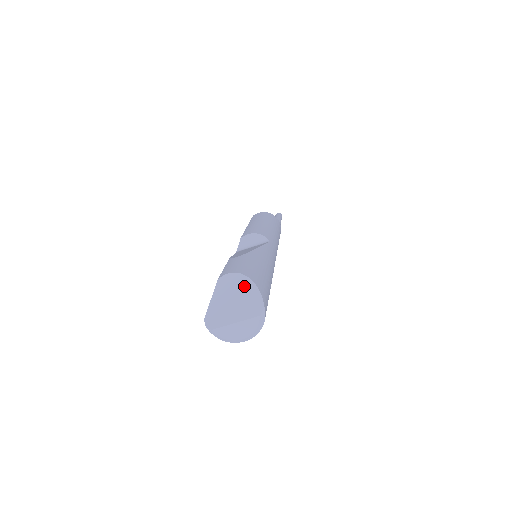
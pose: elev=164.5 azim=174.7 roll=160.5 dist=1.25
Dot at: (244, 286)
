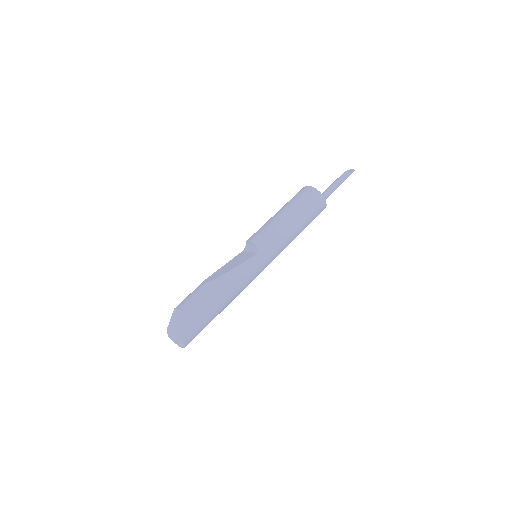
Dot at: (179, 322)
